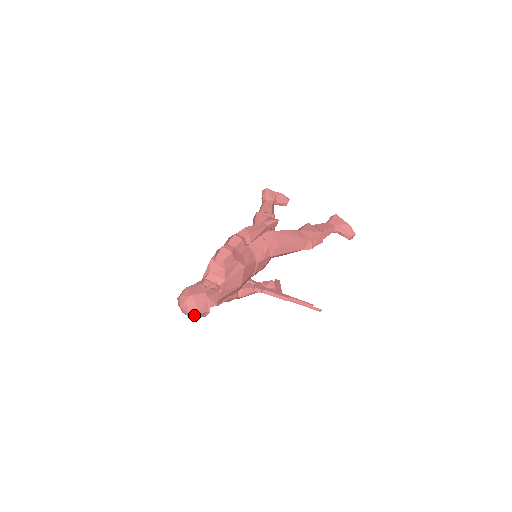
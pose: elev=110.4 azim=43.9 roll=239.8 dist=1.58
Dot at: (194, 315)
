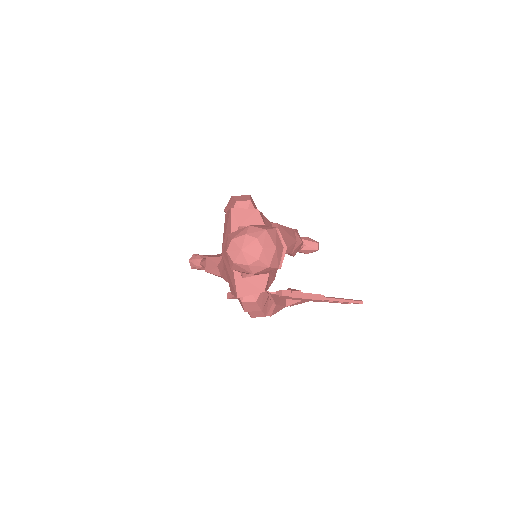
Dot at: (271, 253)
